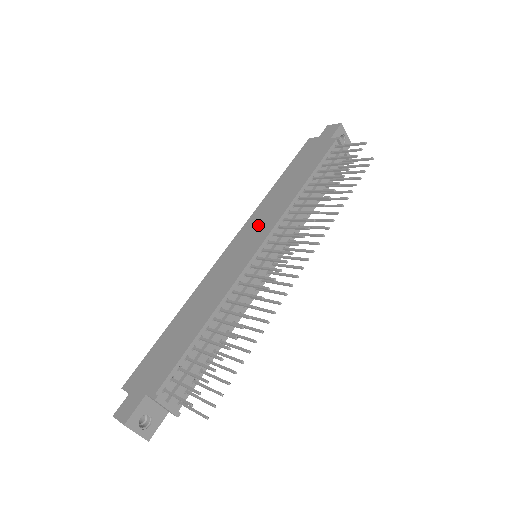
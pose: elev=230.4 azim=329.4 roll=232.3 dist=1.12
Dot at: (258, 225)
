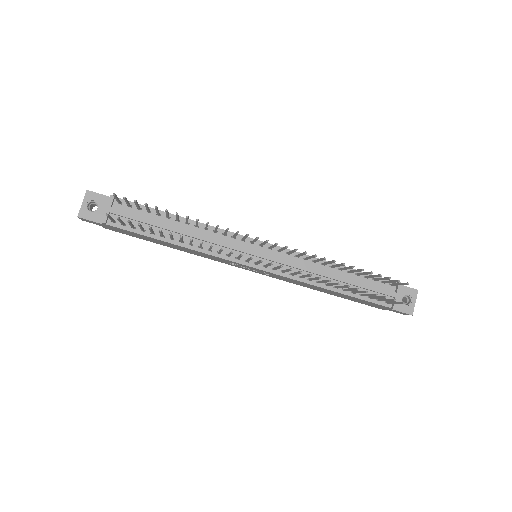
Dot at: occluded
